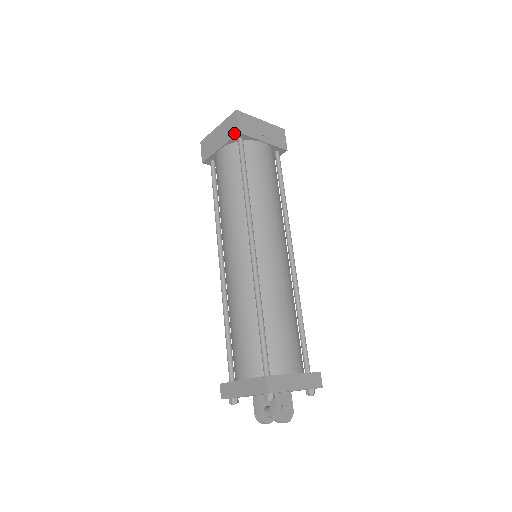
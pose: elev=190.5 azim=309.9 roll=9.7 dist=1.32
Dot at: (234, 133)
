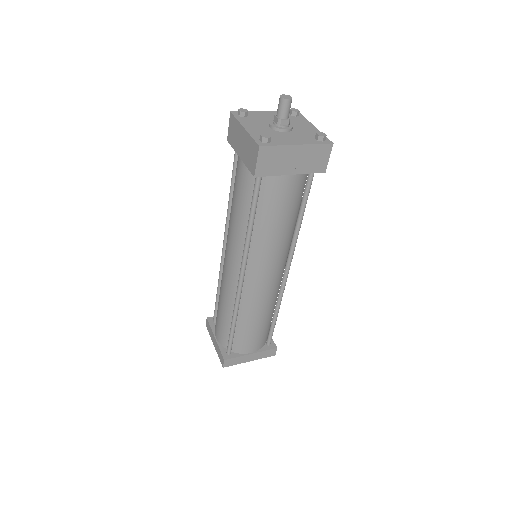
Dot at: (251, 169)
